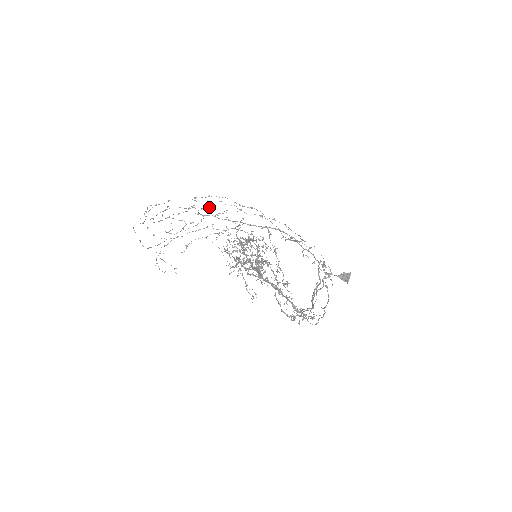
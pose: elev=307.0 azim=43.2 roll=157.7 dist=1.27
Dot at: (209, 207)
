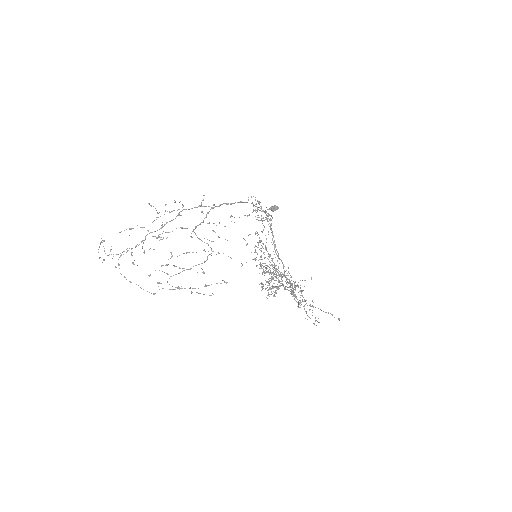
Dot at: occluded
